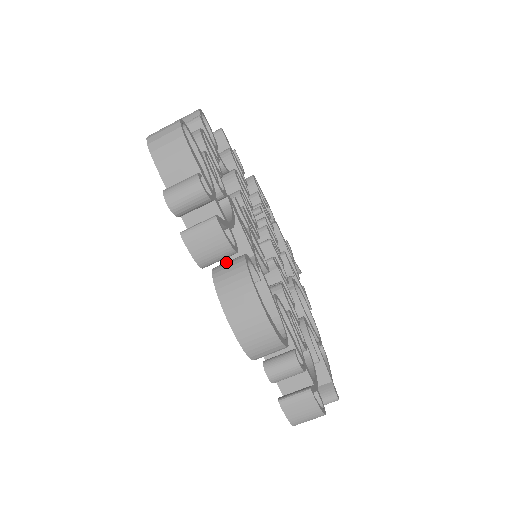
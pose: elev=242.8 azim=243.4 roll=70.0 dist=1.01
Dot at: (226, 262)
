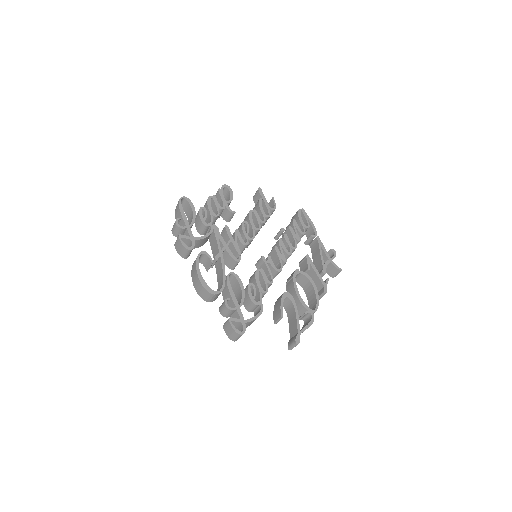
Dot at: occluded
